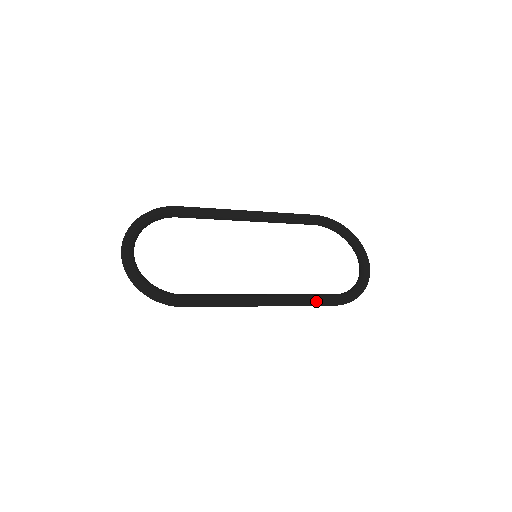
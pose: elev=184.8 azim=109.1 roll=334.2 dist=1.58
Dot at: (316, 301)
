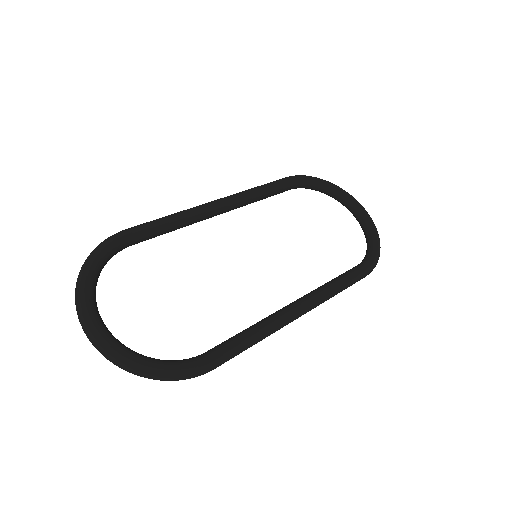
Dot at: (349, 282)
